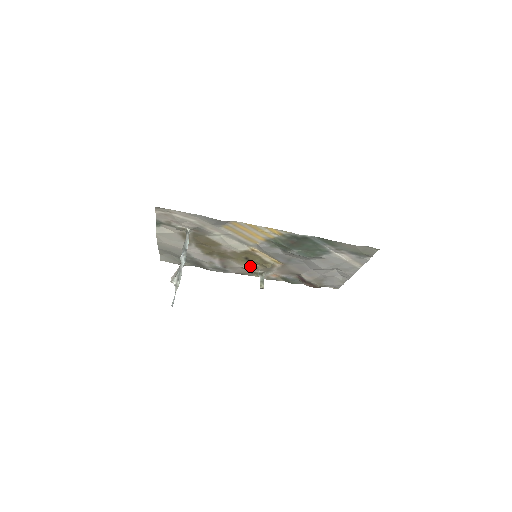
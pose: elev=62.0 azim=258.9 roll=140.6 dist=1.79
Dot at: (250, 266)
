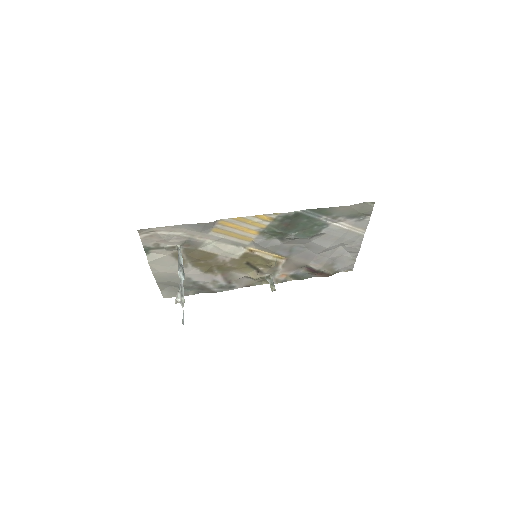
Dot at: (254, 272)
